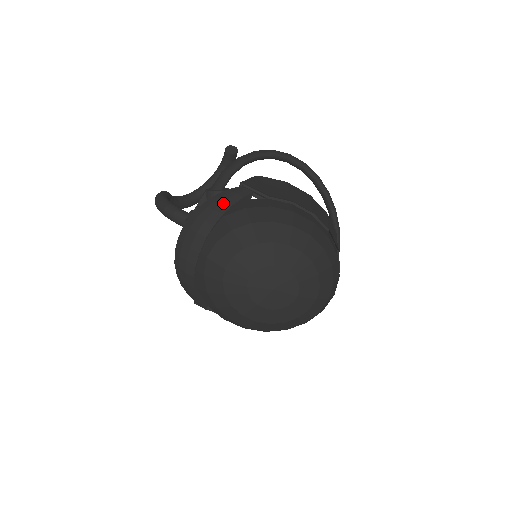
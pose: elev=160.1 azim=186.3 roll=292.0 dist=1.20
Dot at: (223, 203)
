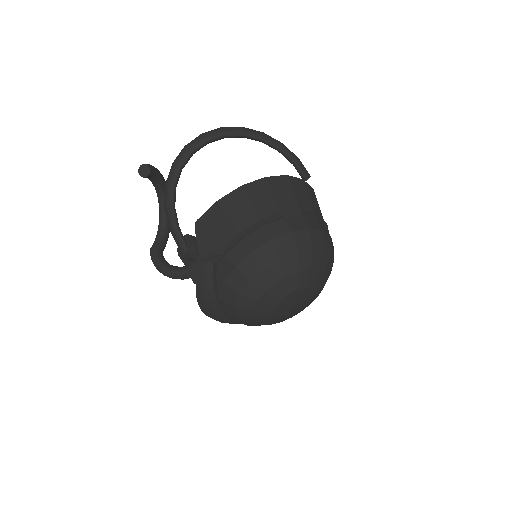
Dot at: (207, 291)
